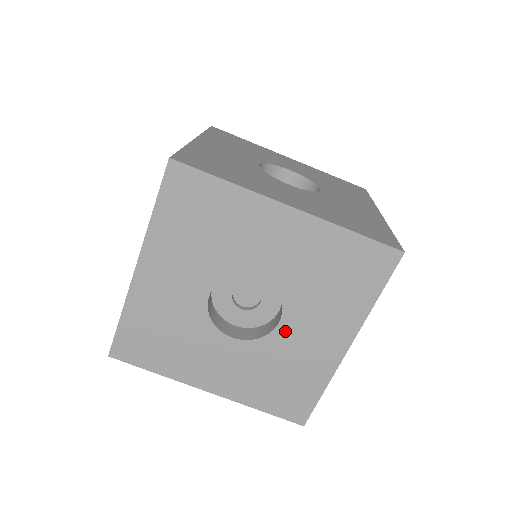
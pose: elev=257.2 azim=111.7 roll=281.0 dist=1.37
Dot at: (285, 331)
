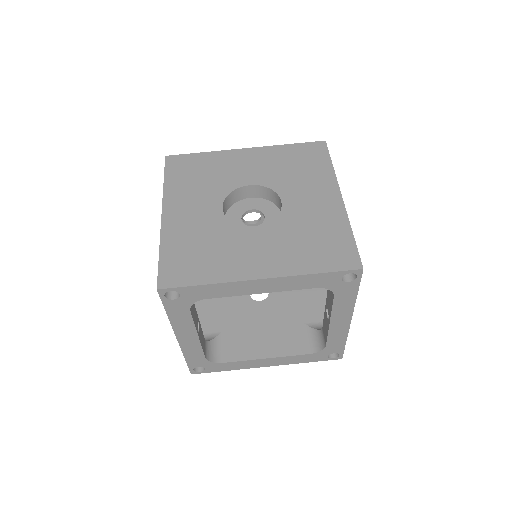
Dot at: (290, 206)
